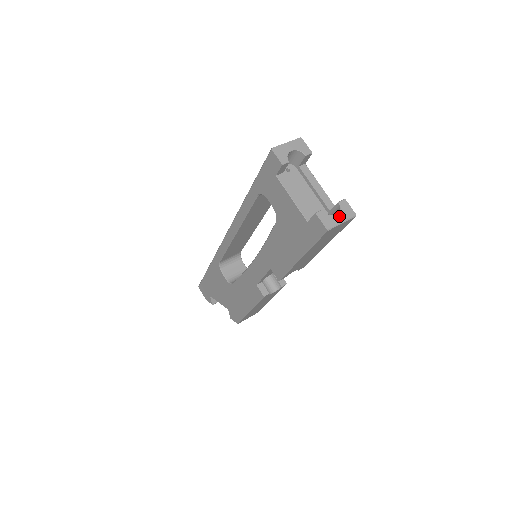
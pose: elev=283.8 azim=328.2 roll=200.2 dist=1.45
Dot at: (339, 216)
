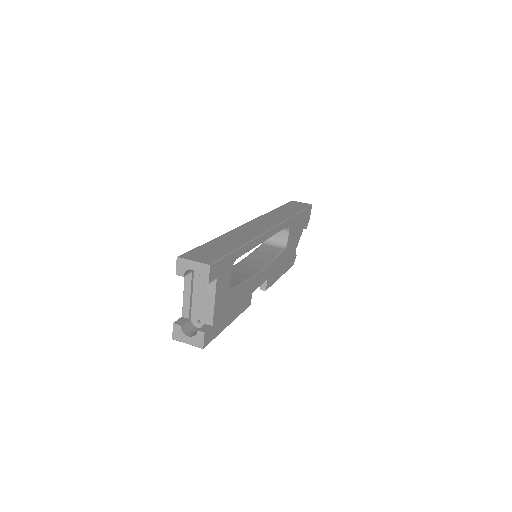
Dot at: (189, 339)
